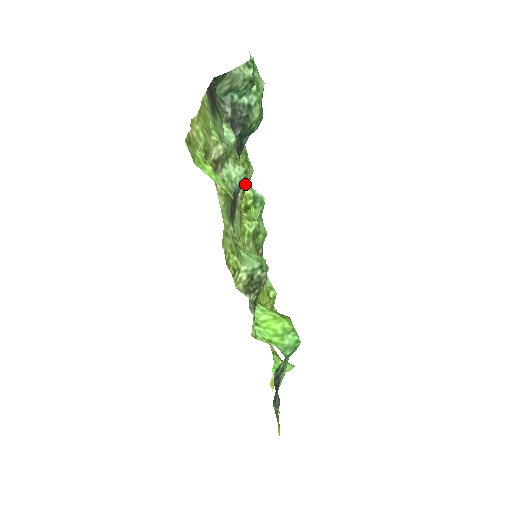
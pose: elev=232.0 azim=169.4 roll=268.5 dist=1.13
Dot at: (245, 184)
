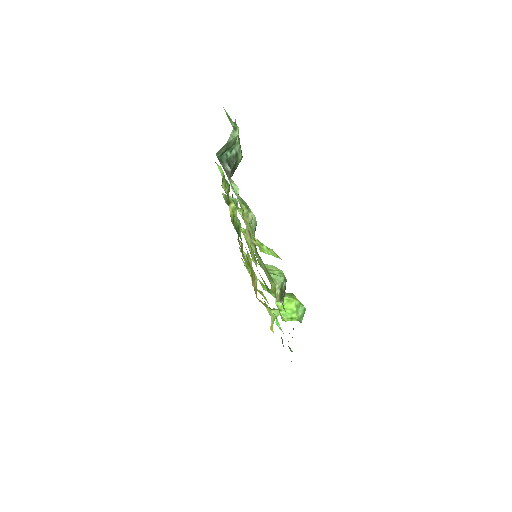
Dot at: occluded
